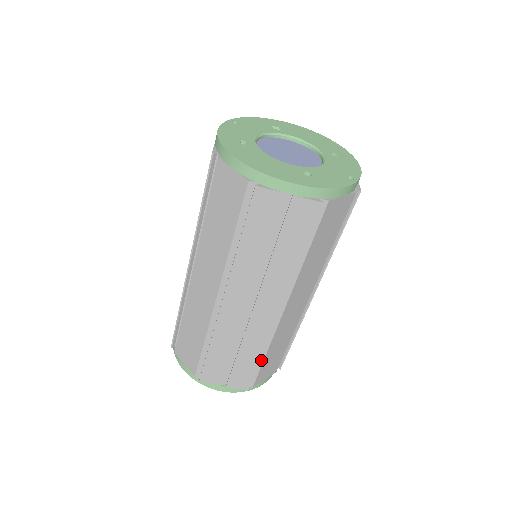
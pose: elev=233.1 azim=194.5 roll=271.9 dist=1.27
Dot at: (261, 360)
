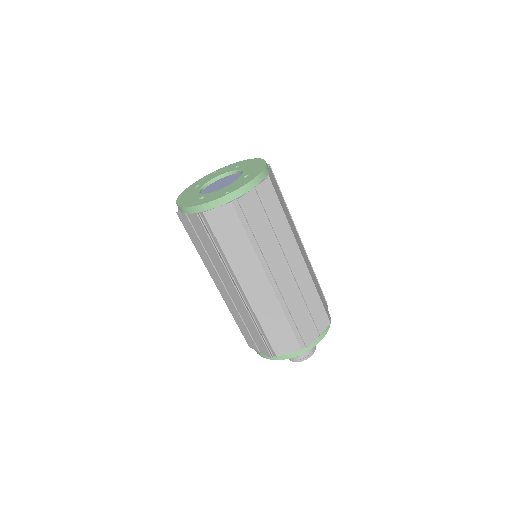
Dot at: (263, 332)
